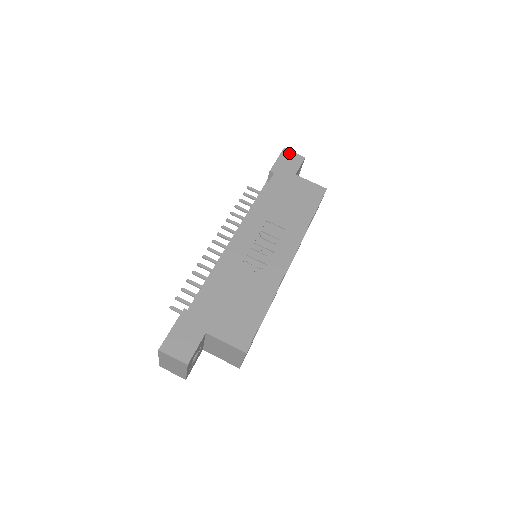
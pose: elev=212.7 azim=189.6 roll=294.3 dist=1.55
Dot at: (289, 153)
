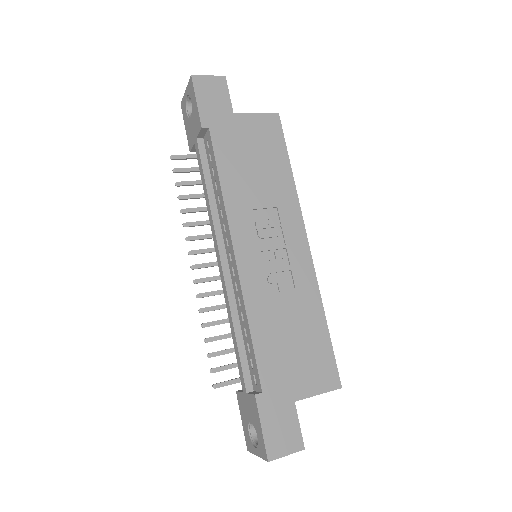
Dot at: (203, 81)
